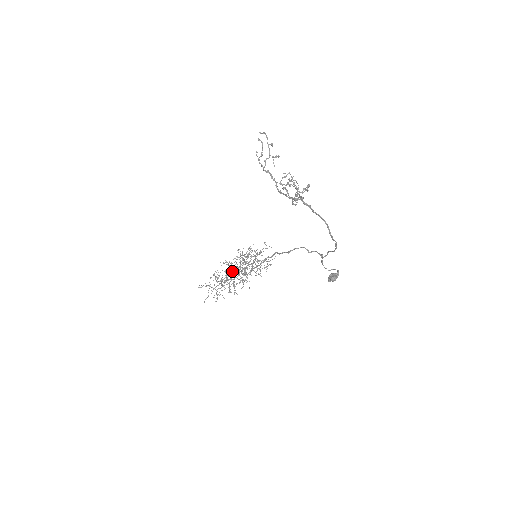
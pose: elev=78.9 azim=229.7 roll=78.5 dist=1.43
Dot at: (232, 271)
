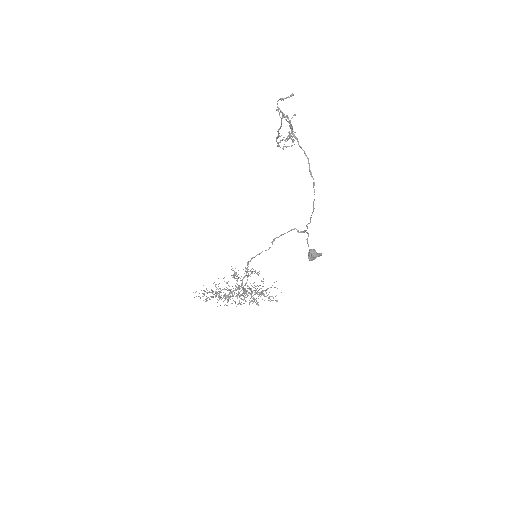
Dot at: (233, 290)
